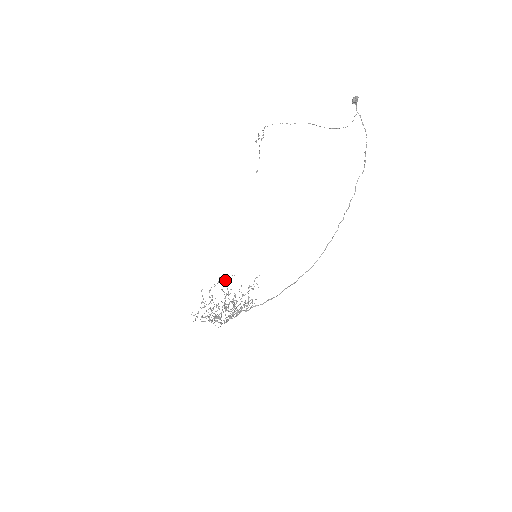
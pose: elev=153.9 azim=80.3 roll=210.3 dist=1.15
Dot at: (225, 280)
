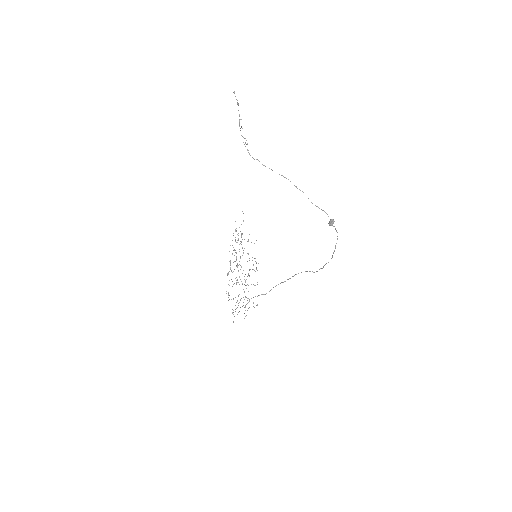
Dot at: occluded
